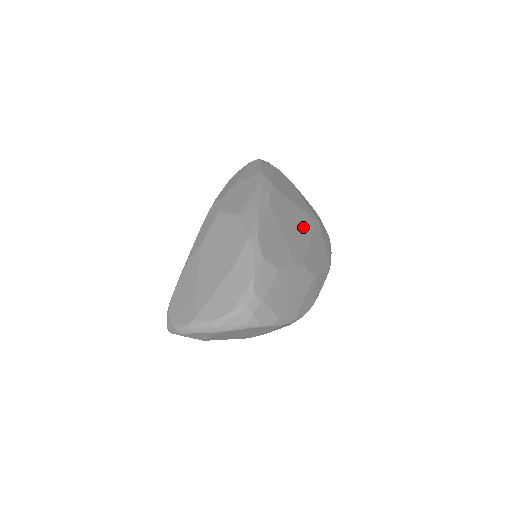
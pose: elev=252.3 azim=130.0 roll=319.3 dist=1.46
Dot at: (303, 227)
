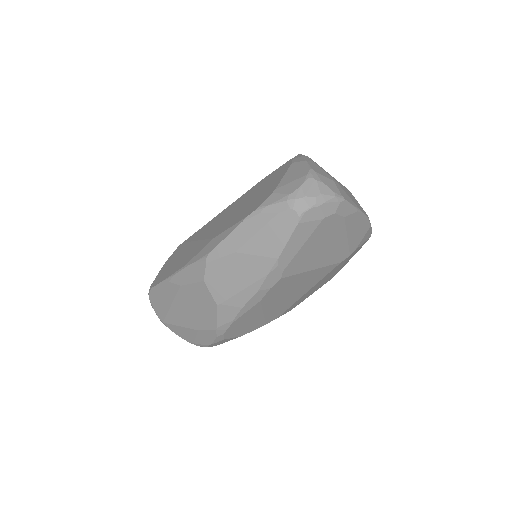
Dot at: (307, 285)
